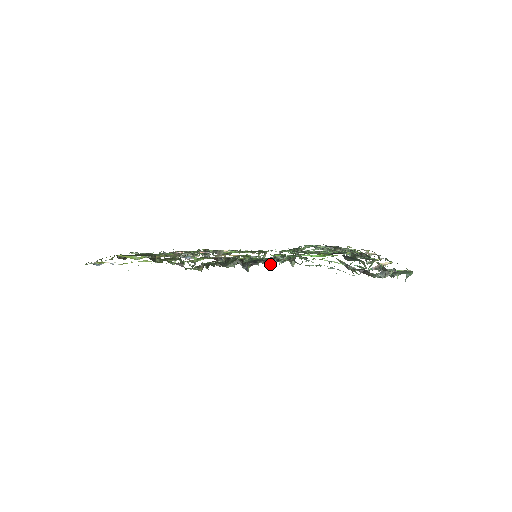
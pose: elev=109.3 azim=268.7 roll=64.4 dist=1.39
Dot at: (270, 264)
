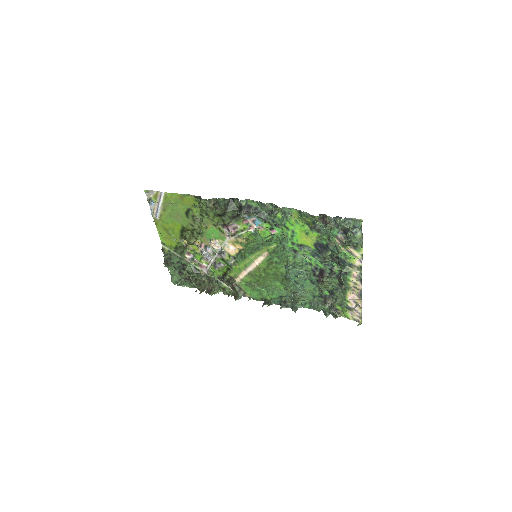
Dot at: (258, 214)
